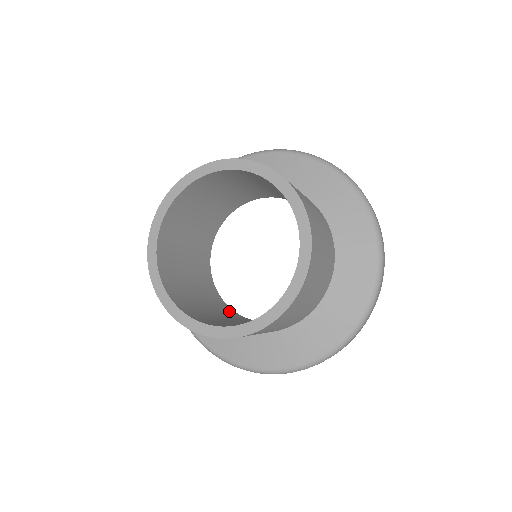
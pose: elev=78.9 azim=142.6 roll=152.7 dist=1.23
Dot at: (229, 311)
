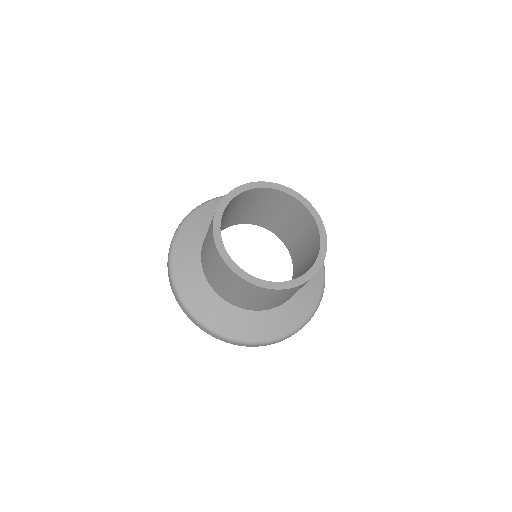
Dot at: occluded
